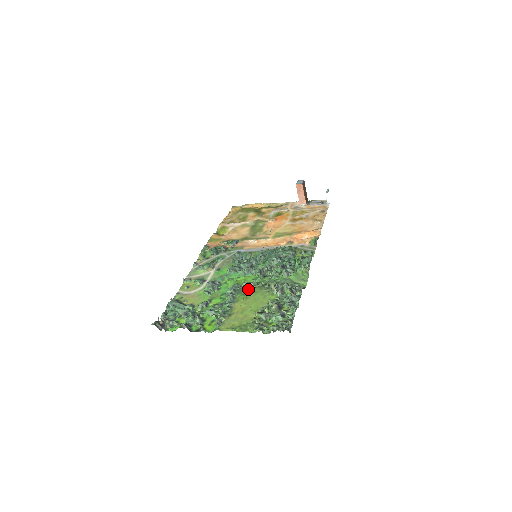
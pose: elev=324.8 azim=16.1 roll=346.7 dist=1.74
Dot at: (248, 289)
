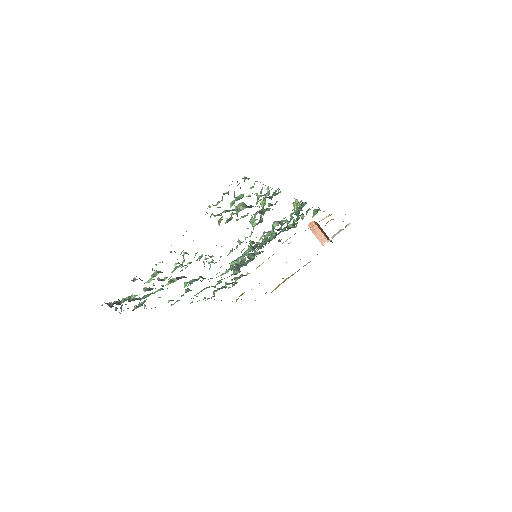
Dot at: occluded
